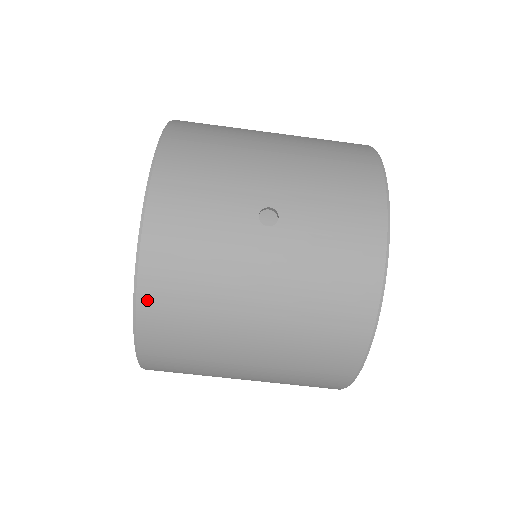
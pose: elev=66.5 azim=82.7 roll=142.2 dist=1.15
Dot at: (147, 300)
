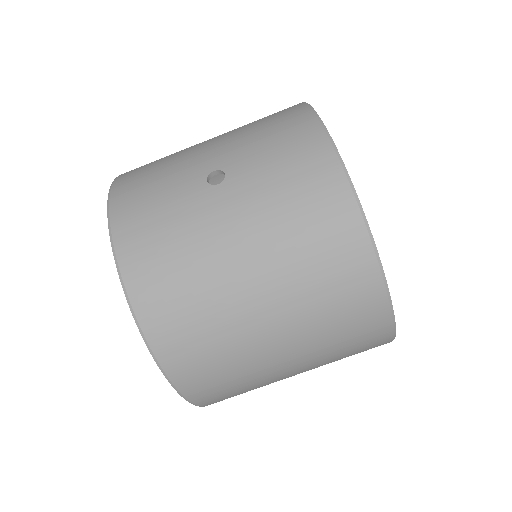
Dot at: (141, 301)
